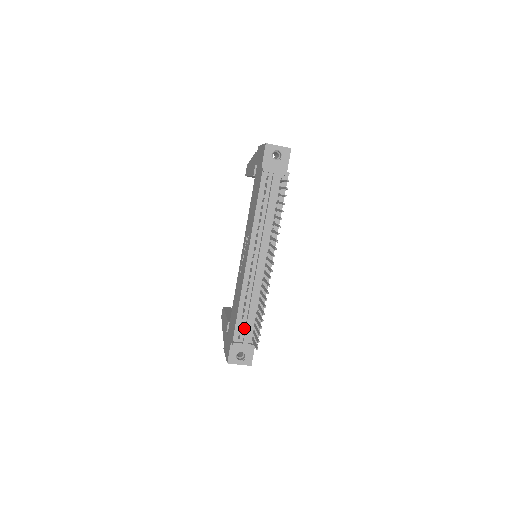
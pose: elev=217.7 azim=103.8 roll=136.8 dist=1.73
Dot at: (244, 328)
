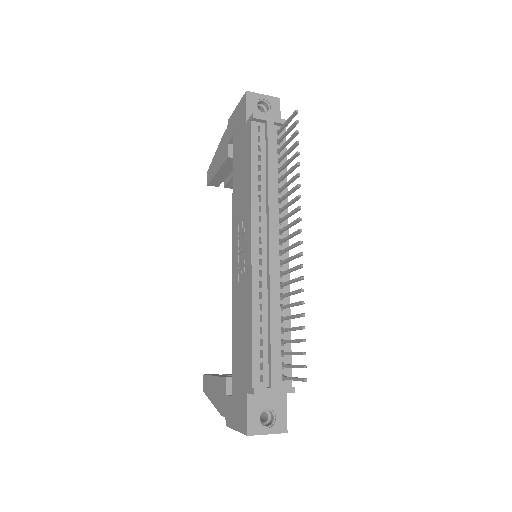
Dot at: (266, 361)
